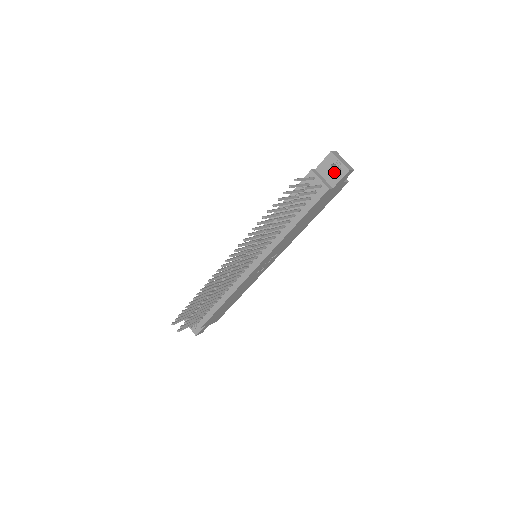
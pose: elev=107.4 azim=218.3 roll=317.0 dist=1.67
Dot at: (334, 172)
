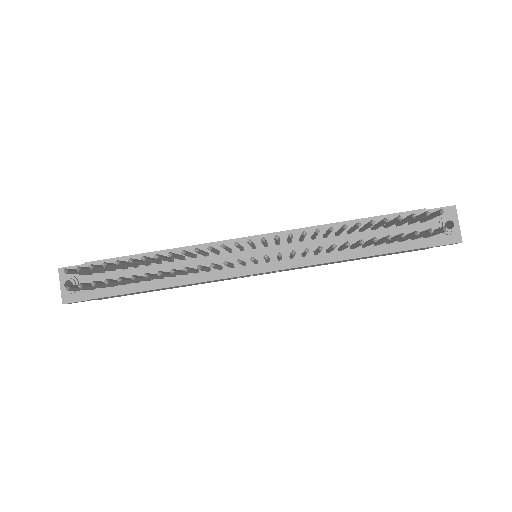
Dot at: occluded
